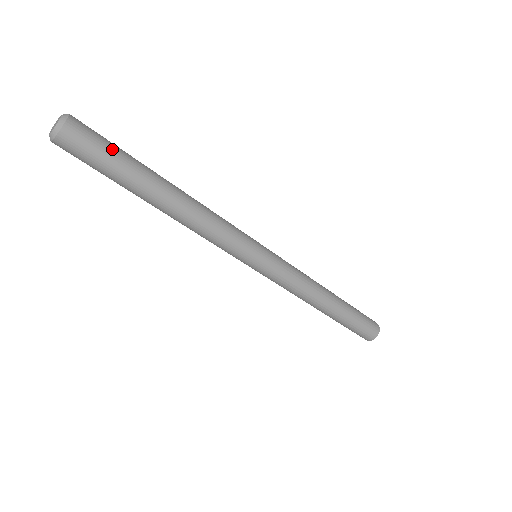
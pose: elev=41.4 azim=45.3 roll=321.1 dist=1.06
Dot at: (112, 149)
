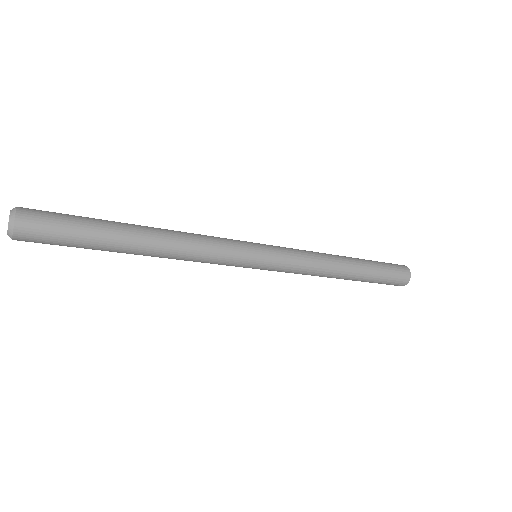
Dot at: (69, 238)
